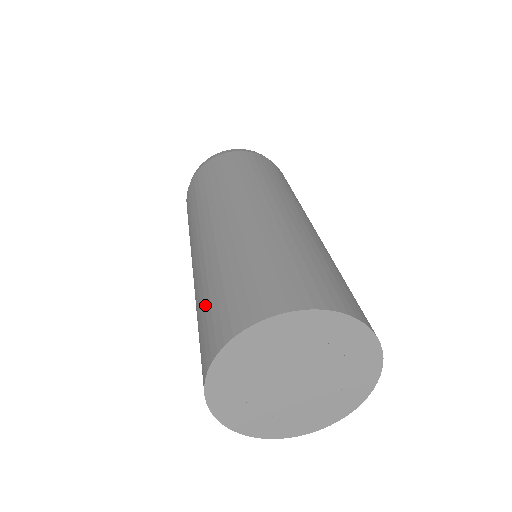
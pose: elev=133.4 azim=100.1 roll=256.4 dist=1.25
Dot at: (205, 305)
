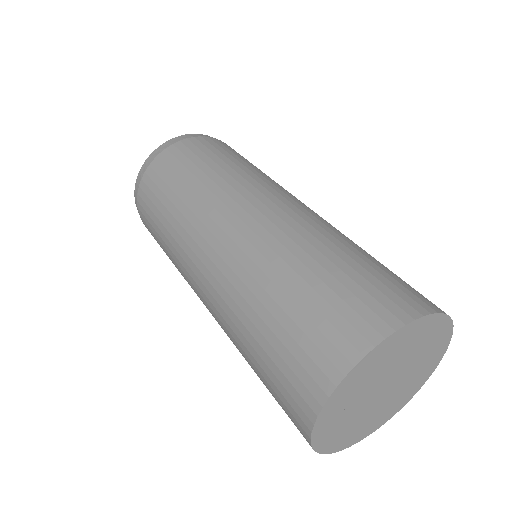
Dot at: (260, 366)
